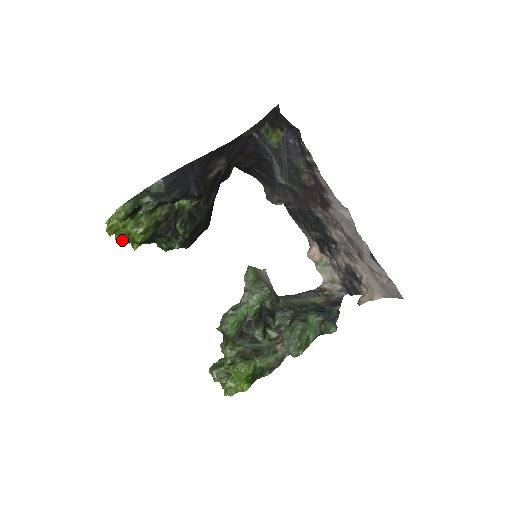
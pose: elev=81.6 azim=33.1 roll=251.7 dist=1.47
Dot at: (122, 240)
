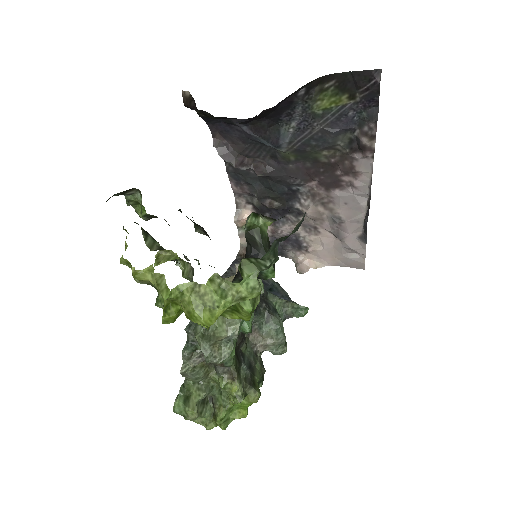
Dot at: (177, 315)
